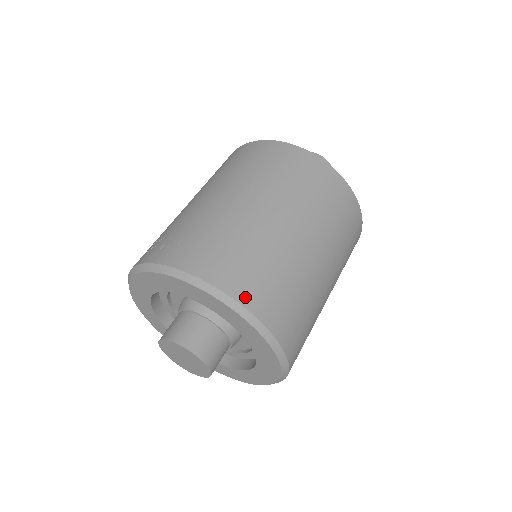
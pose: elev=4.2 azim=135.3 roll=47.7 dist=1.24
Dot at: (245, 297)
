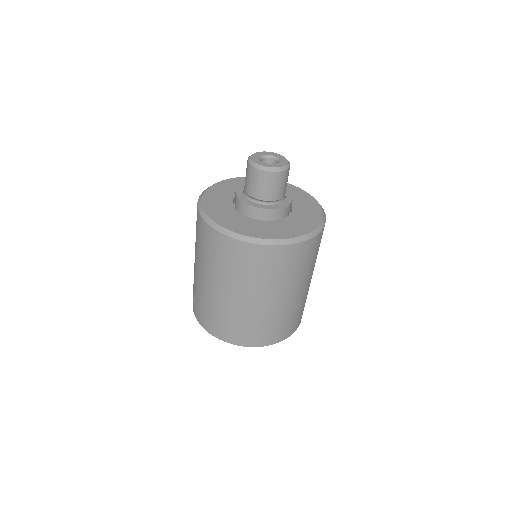
Dot at: (243, 343)
